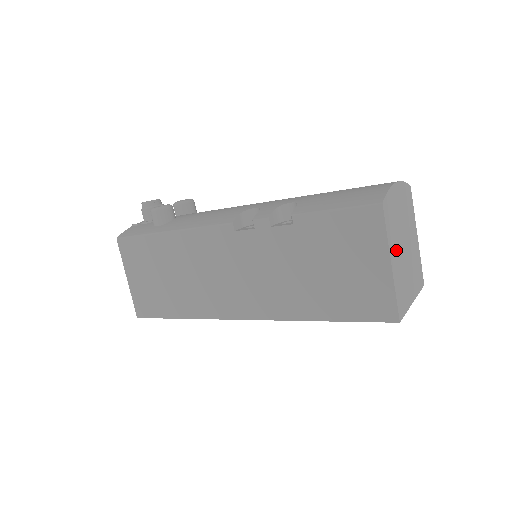
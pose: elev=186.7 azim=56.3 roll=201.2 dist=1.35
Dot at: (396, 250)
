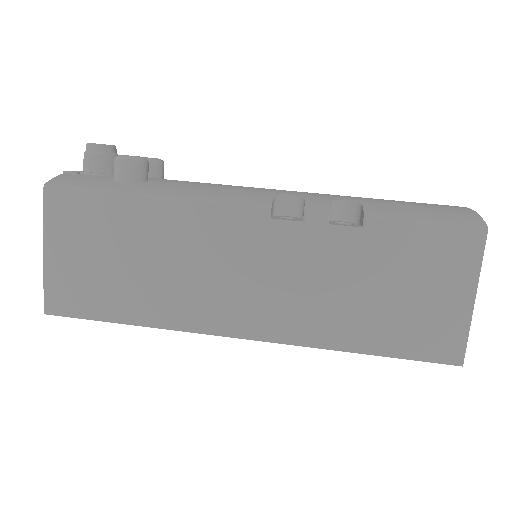
Dot at: occluded
